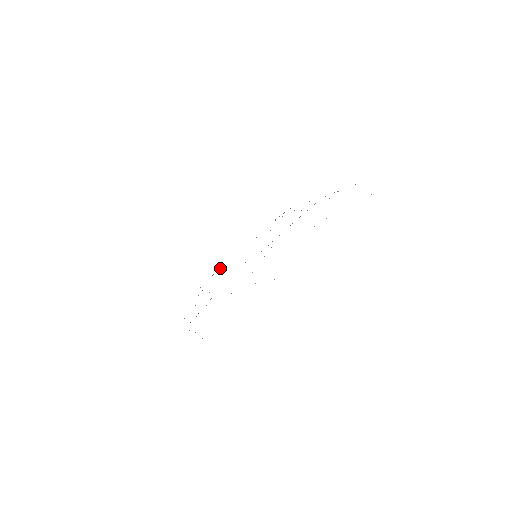
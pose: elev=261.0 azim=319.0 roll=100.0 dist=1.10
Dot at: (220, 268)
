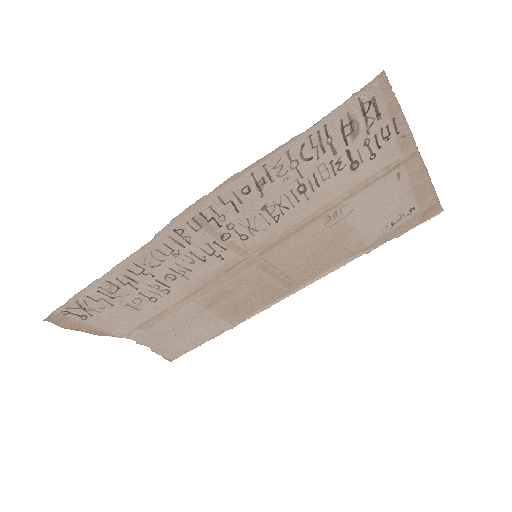
Dot at: (91, 330)
